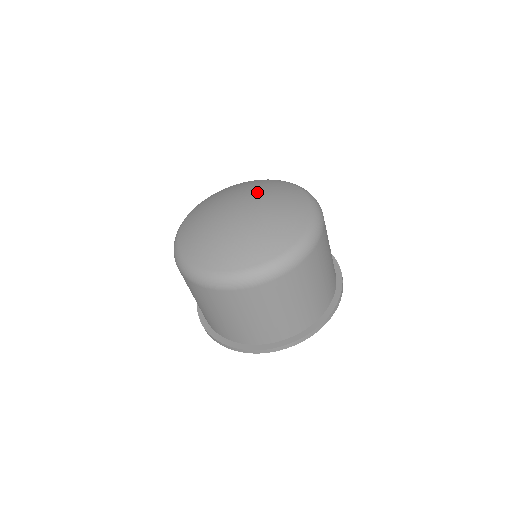
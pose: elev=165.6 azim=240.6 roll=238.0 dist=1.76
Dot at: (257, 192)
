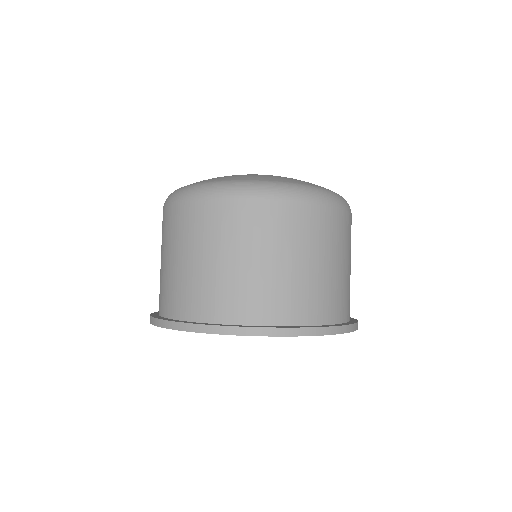
Dot at: occluded
